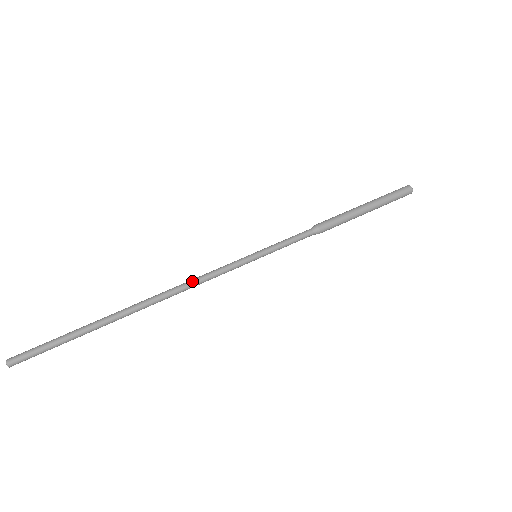
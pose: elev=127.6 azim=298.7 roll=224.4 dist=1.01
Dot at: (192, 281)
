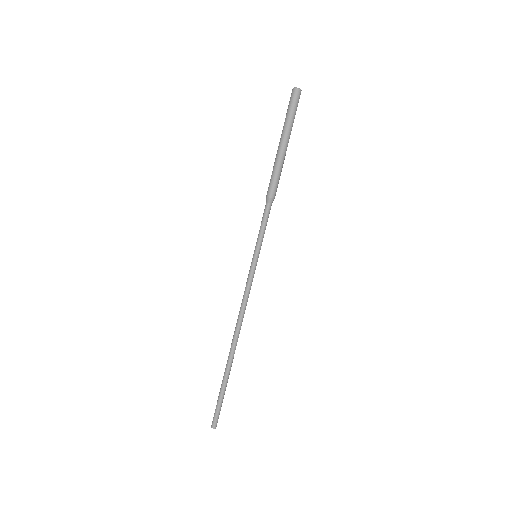
Dot at: (244, 310)
